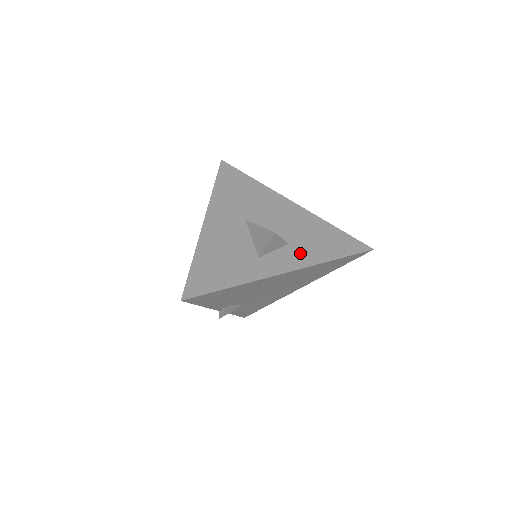
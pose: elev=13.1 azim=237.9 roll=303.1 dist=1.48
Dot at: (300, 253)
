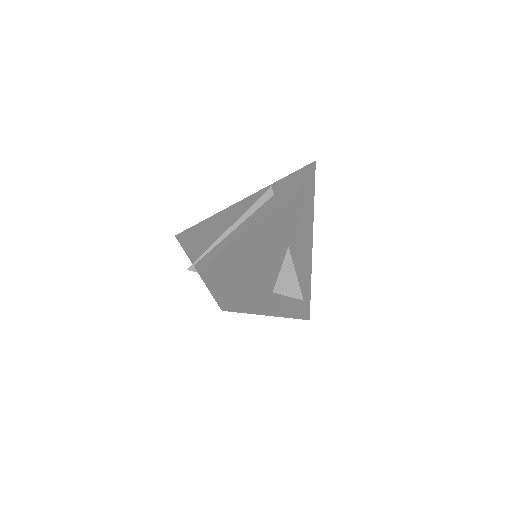
Dot at: (288, 302)
